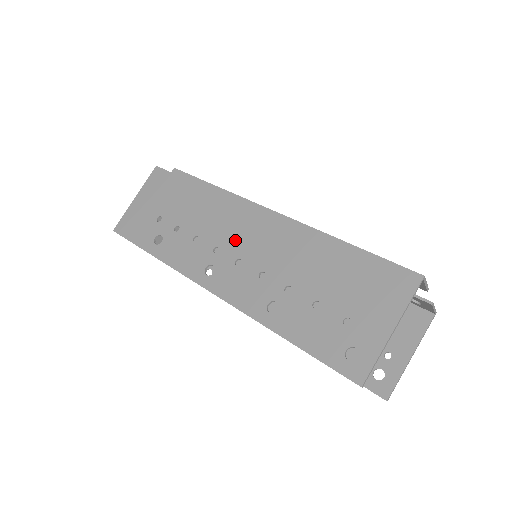
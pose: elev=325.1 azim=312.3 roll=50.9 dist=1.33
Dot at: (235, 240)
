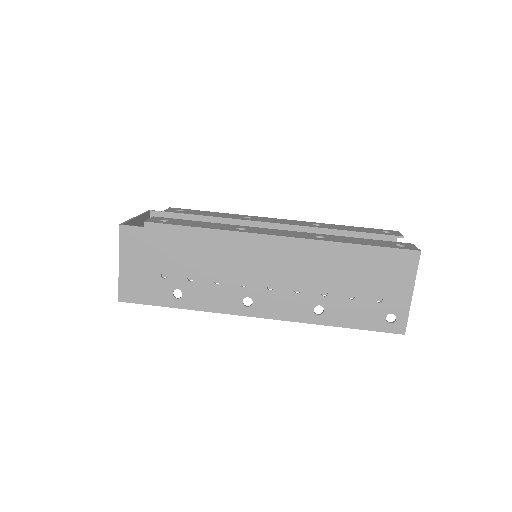
Dot at: (257, 271)
